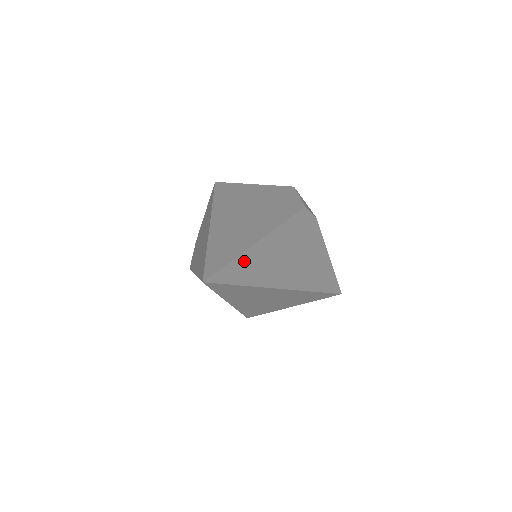
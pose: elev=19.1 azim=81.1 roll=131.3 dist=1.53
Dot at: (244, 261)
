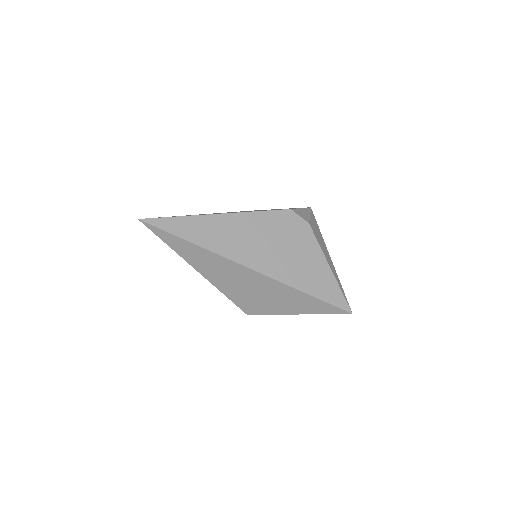
Dot at: (190, 222)
